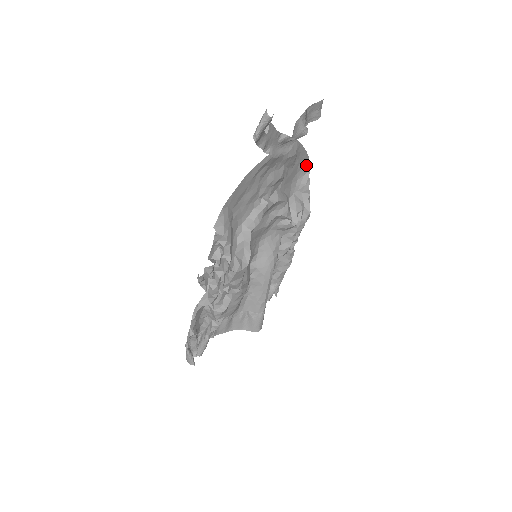
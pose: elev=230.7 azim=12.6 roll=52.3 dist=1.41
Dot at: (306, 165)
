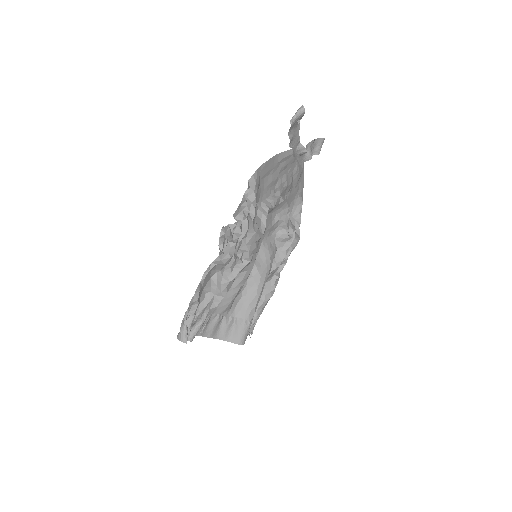
Dot at: (301, 197)
